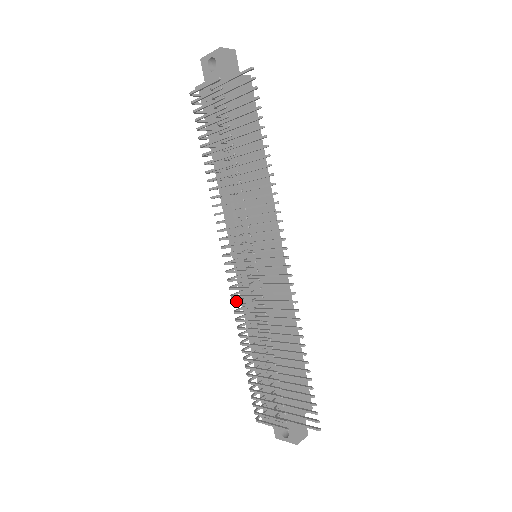
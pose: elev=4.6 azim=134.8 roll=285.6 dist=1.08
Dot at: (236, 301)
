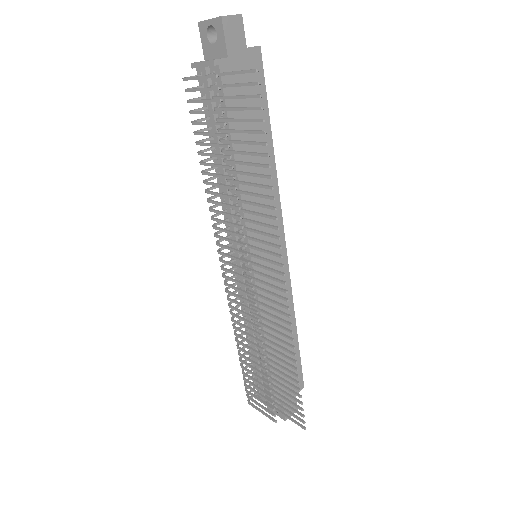
Dot at: occluded
